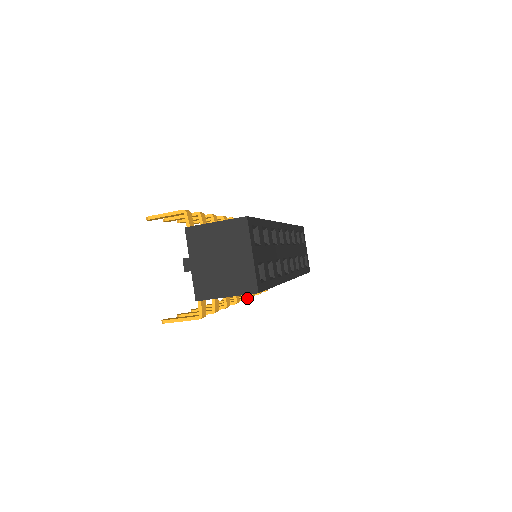
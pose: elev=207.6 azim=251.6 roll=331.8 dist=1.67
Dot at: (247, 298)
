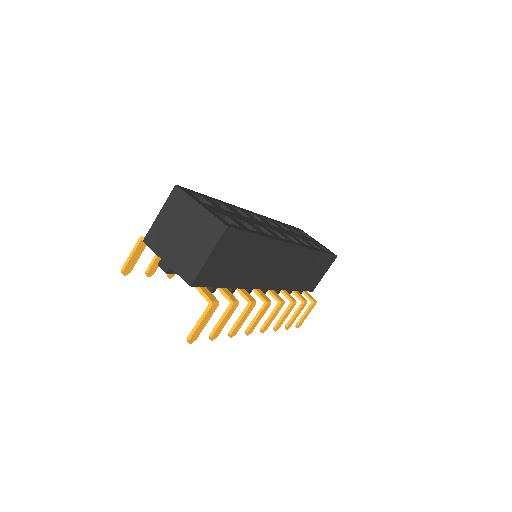
Dot at: (284, 302)
